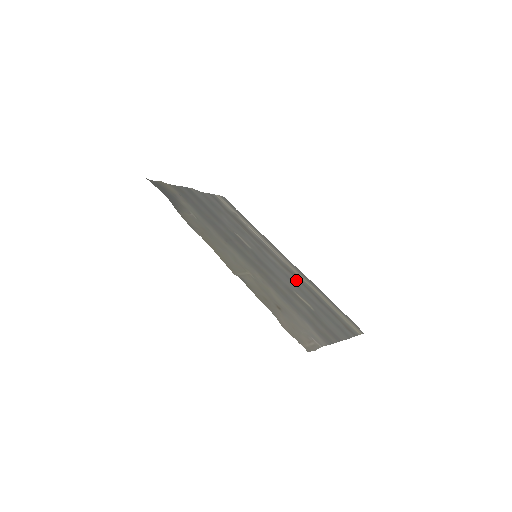
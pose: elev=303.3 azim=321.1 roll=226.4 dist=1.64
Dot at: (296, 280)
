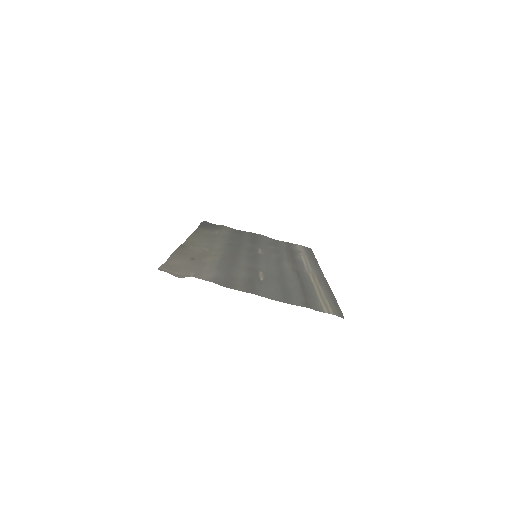
Dot at: (292, 275)
